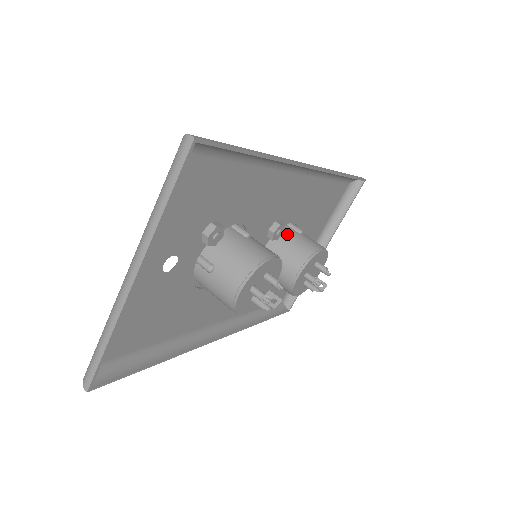
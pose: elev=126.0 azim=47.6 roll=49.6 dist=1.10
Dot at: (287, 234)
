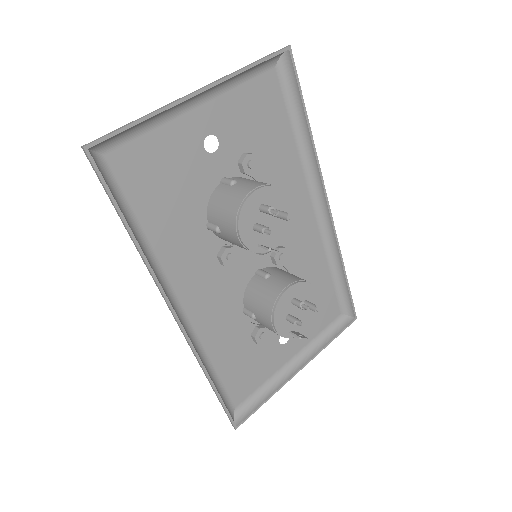
Dot at: occluded
